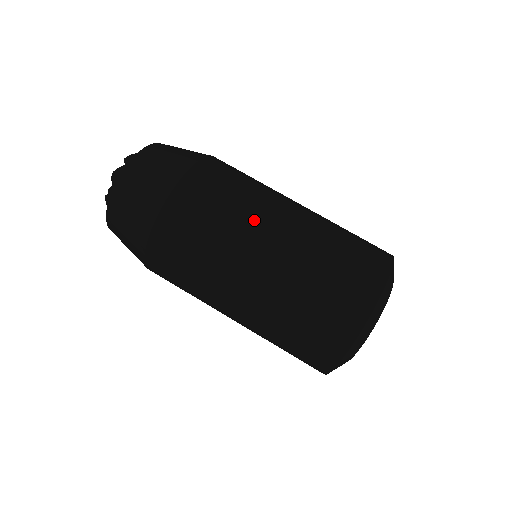
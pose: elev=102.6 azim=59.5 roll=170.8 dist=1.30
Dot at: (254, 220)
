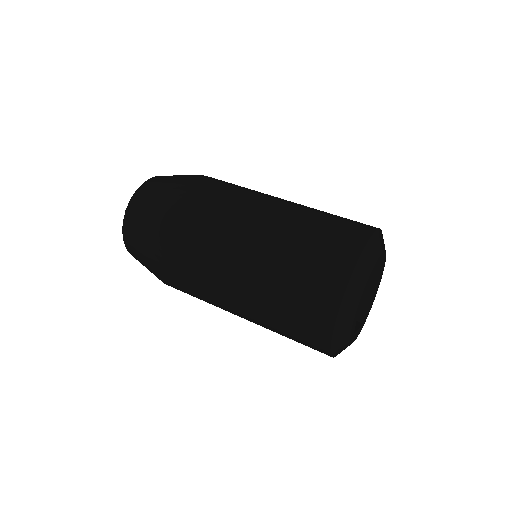
Dot at: occluded
